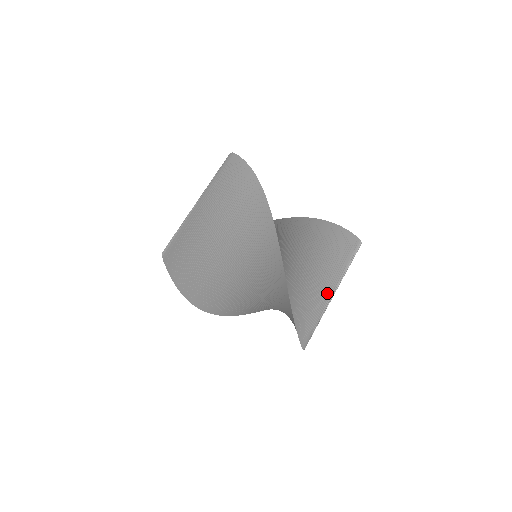
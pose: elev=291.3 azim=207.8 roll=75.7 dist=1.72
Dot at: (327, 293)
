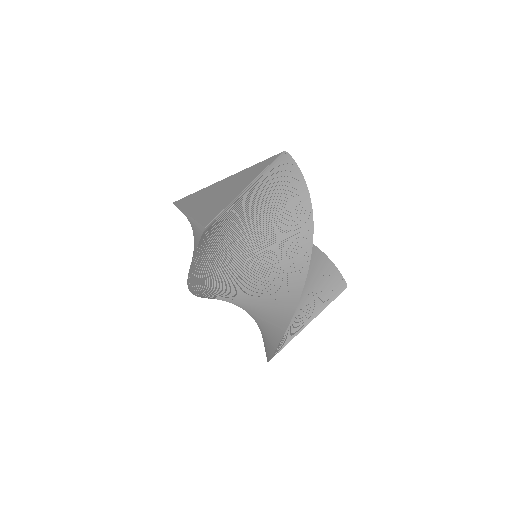
Dot at: (306, 320)
